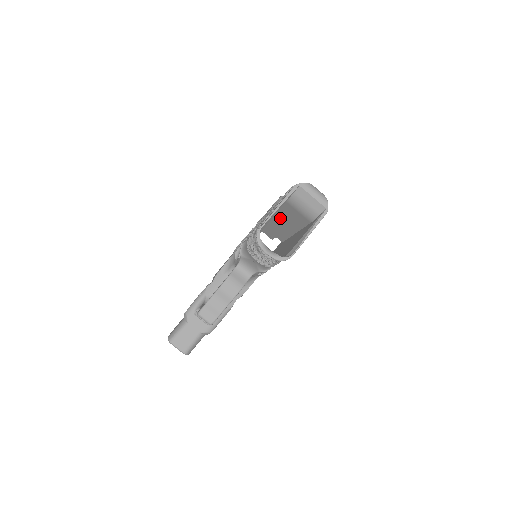
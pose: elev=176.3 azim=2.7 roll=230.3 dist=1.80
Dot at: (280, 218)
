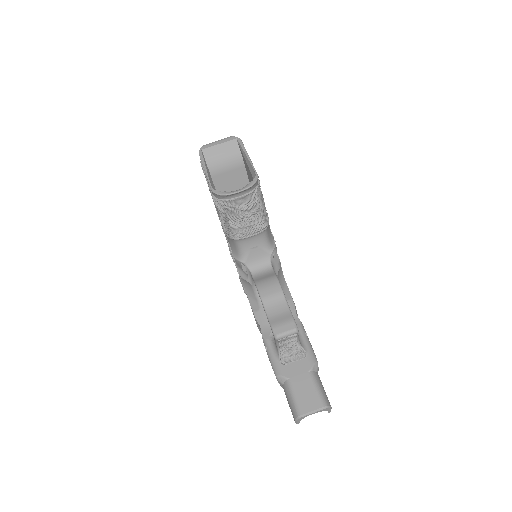
Dot at: occluded
